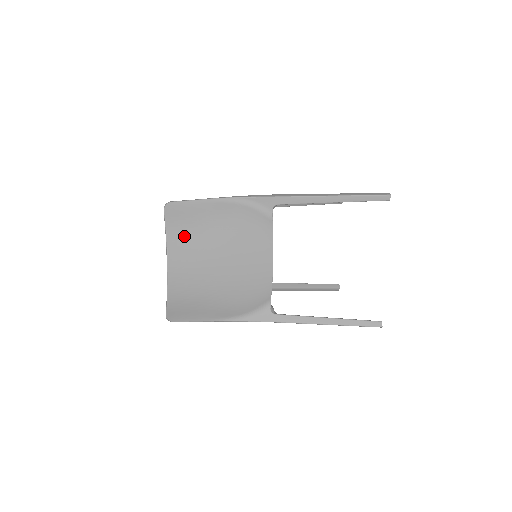
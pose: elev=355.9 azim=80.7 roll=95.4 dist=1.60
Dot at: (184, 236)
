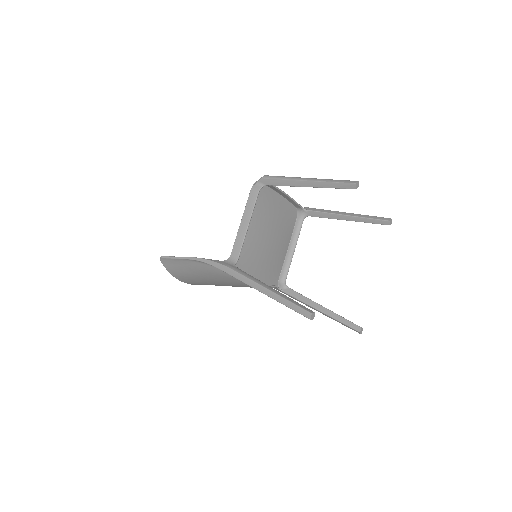
Dot at: (182, 276)
